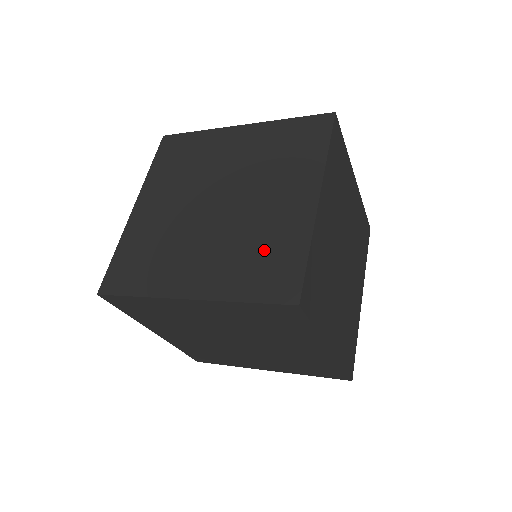
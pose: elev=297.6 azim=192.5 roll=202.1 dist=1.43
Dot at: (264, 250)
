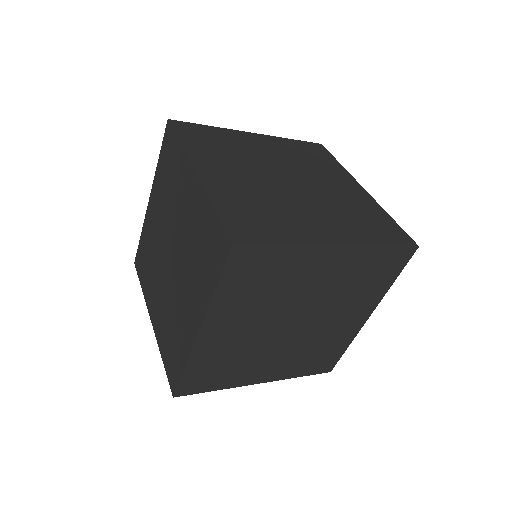
Dot at: (200, 243)
